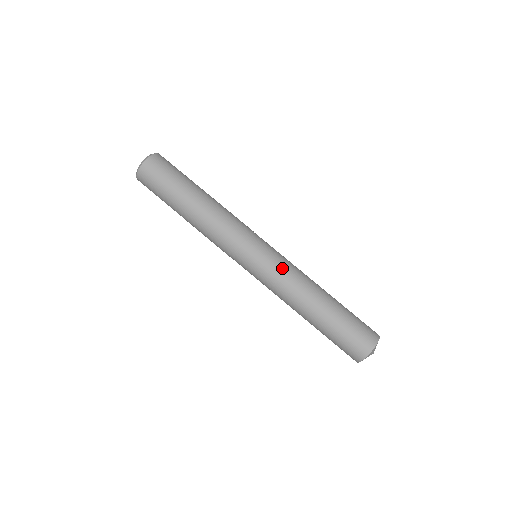
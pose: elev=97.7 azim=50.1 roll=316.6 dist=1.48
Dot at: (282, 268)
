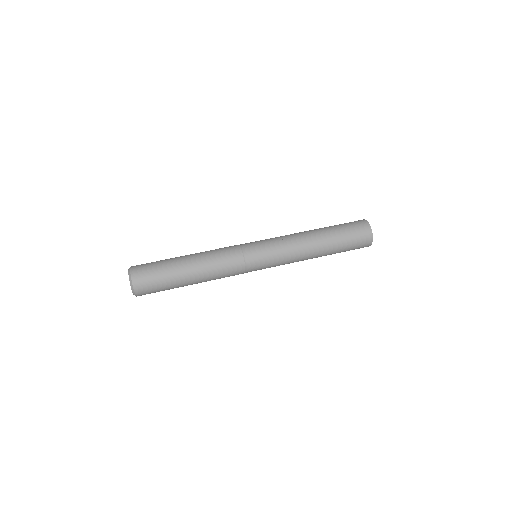
Dot at: (277, 238)
